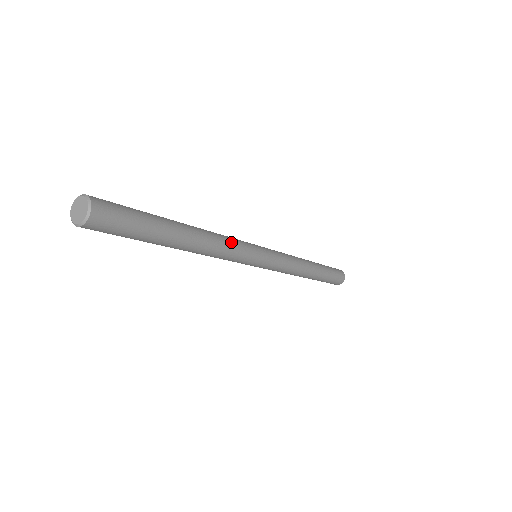
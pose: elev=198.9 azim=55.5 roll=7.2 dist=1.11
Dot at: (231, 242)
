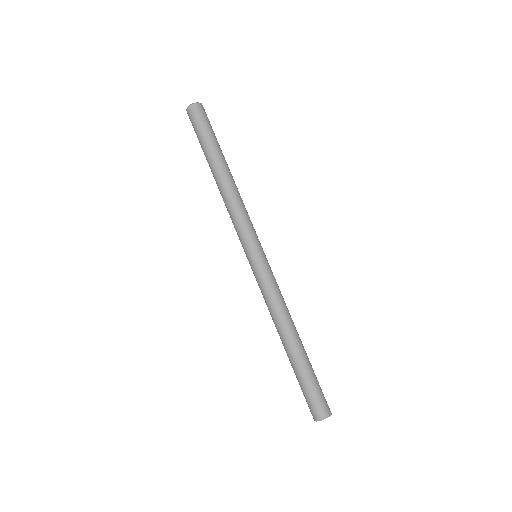
Dot at: occluded
